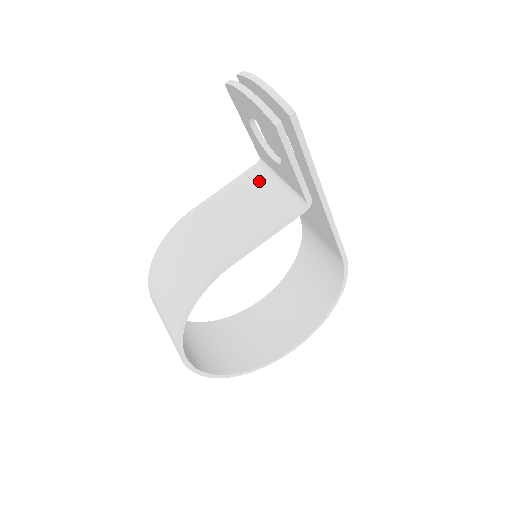
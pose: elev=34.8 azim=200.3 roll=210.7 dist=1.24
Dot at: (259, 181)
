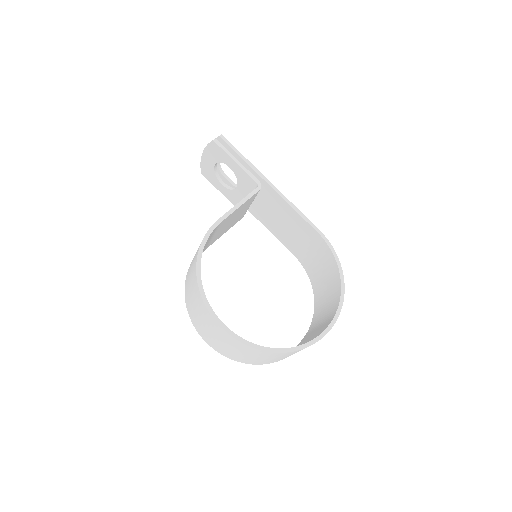
Dot at: occluded
